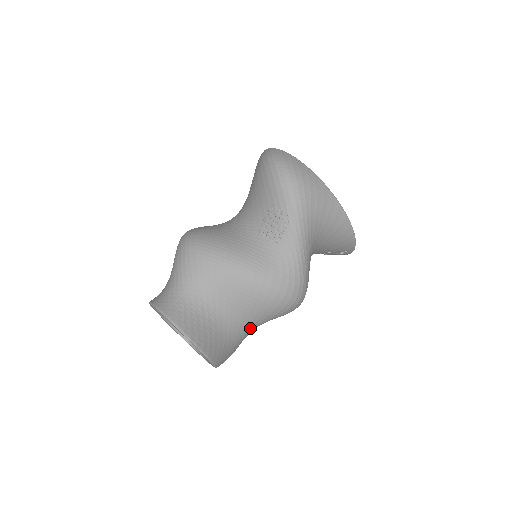
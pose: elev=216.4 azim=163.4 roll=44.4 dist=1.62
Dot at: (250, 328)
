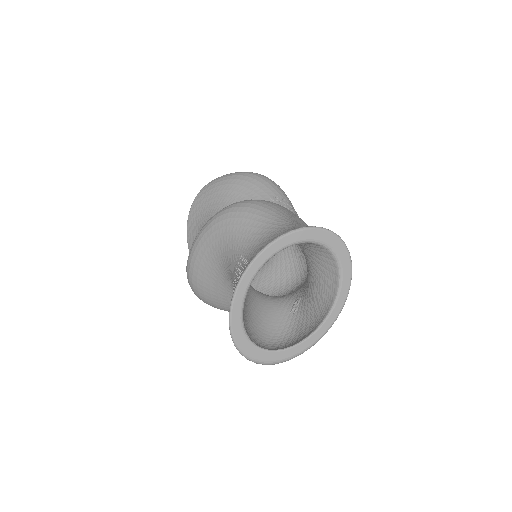
Dot at: occluded
